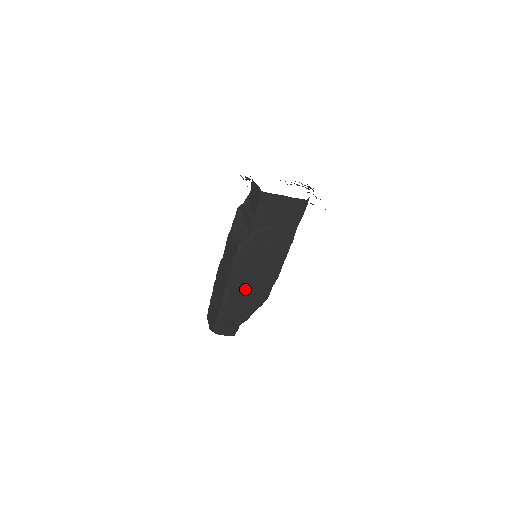
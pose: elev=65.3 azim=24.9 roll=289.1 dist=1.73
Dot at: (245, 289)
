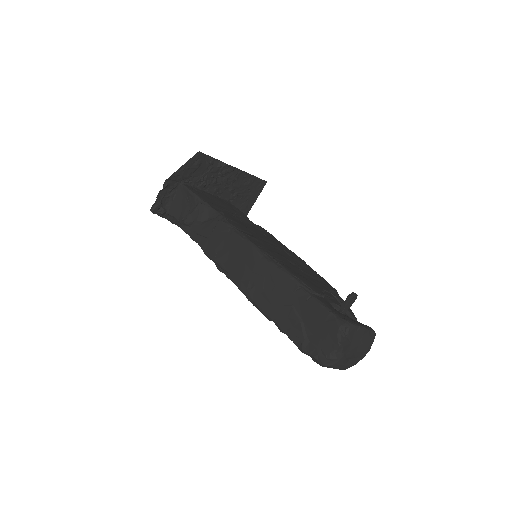
Dot at: (290, 264)
